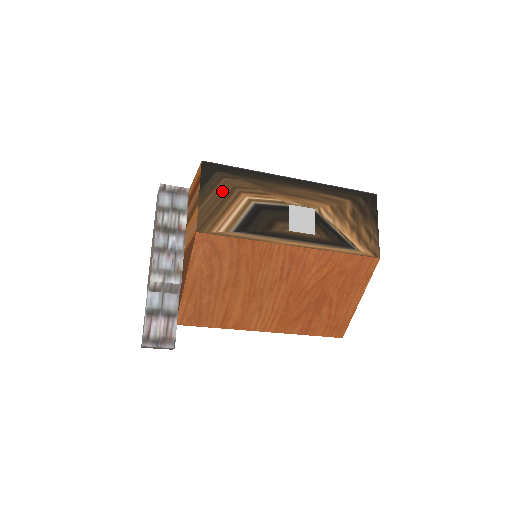
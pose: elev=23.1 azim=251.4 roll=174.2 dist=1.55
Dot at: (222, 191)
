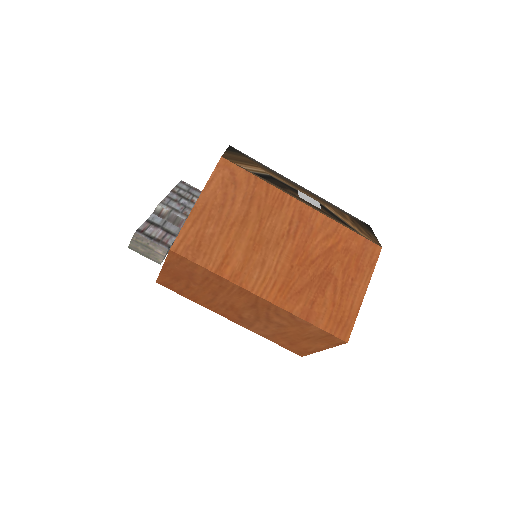
Dot at: (244, 159)
